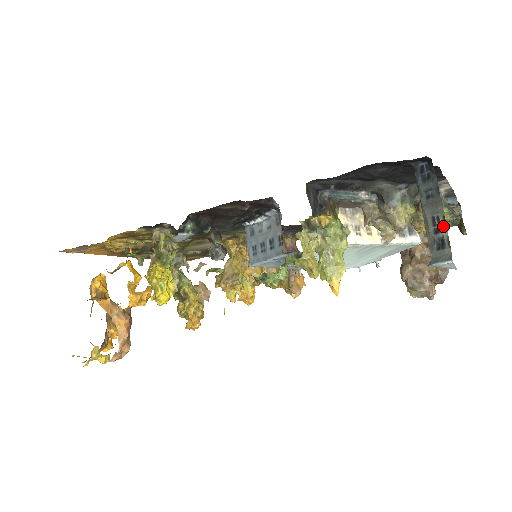
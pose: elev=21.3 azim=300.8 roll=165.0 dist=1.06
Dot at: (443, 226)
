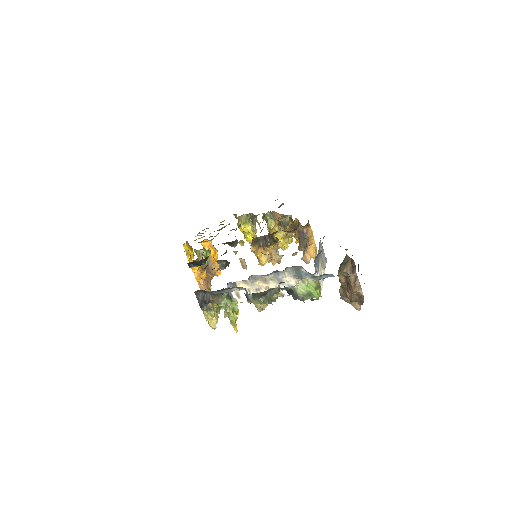
Dot at: occluded
